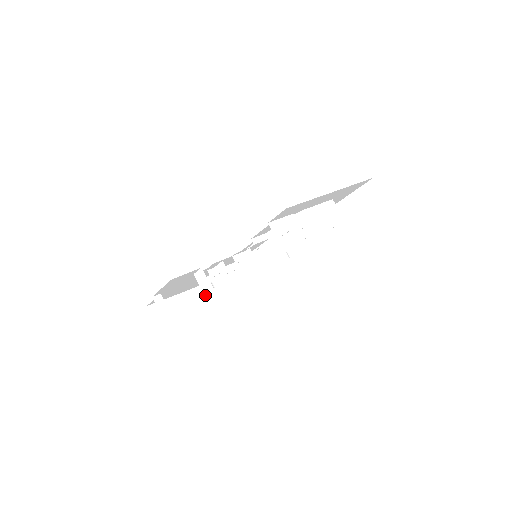
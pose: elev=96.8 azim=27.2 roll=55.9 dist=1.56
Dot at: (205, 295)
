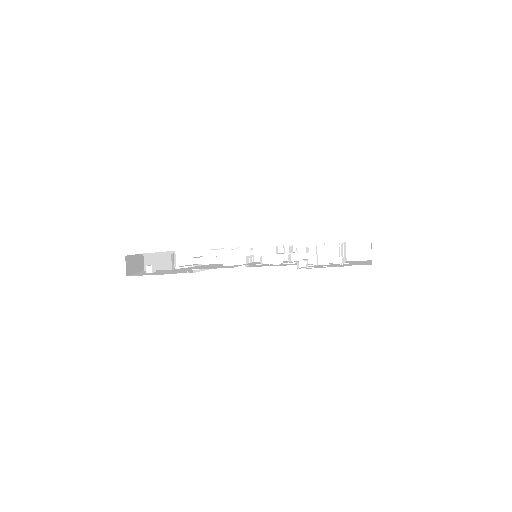
Dot at: occluded
